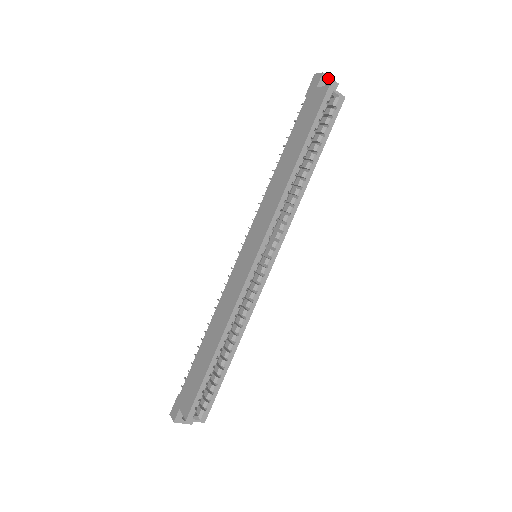
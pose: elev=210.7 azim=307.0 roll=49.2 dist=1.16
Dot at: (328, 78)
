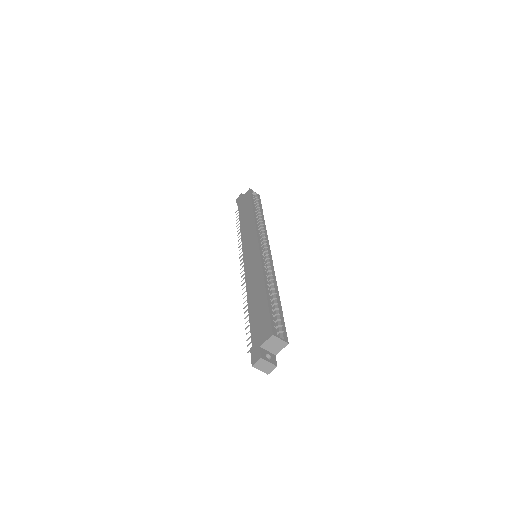
Dot at: occluded
